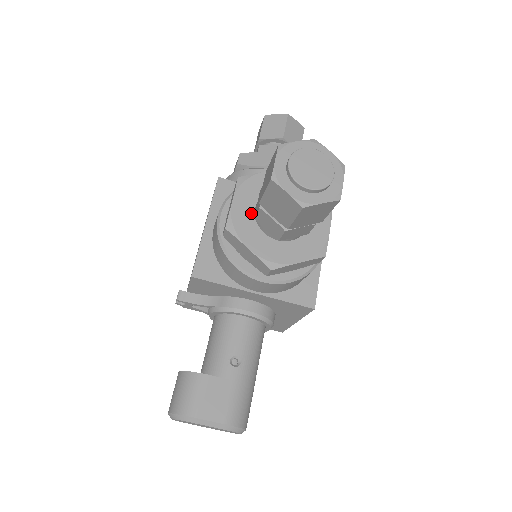
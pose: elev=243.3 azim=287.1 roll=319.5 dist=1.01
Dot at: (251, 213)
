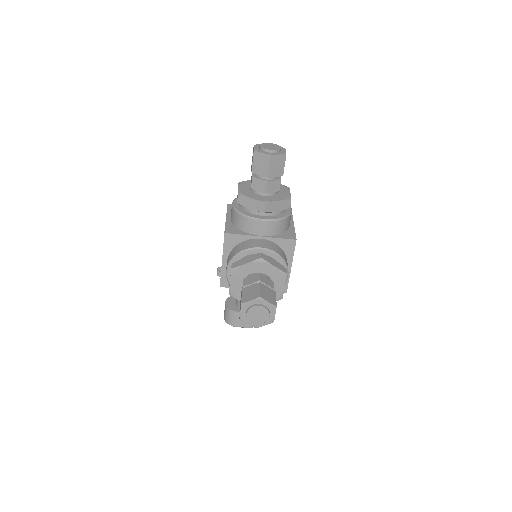
Dot at: (241, 286)
